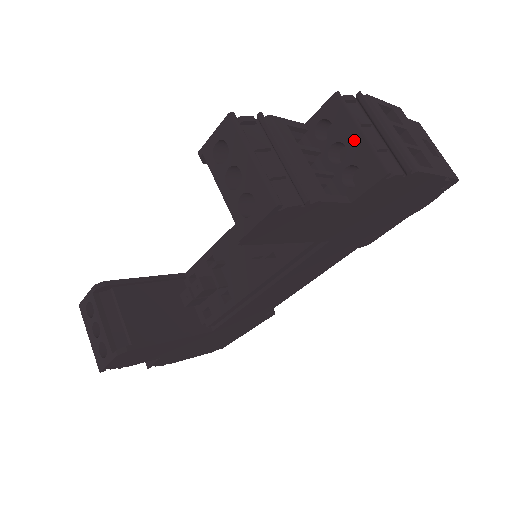
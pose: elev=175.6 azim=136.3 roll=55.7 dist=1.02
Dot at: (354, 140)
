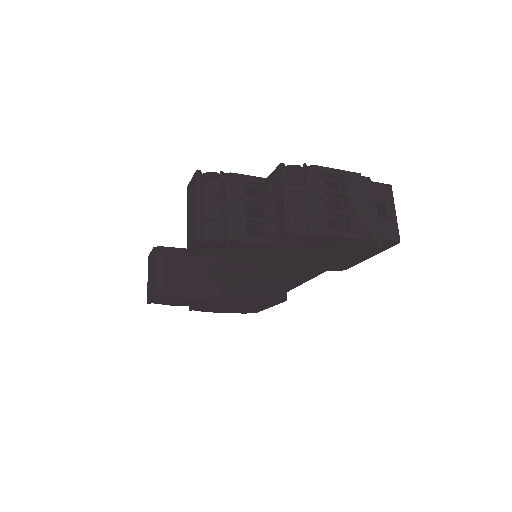
Dot at: (280, 202)
